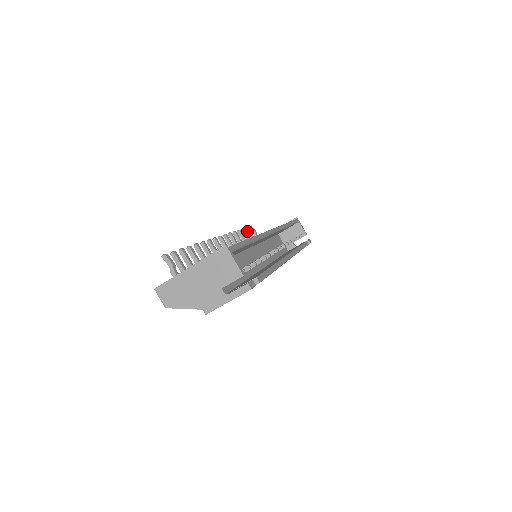
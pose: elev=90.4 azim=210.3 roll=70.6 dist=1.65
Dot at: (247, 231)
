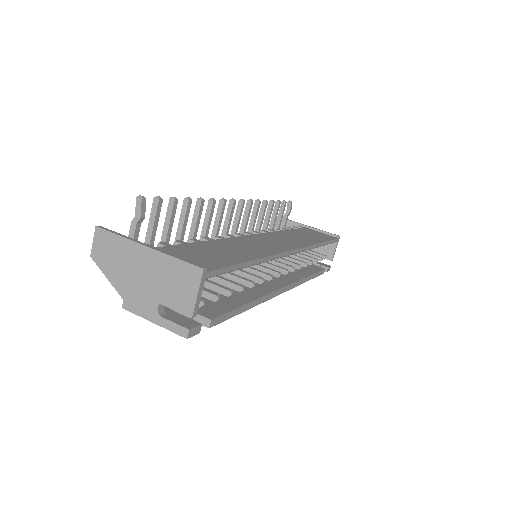
Dot at: (282, 205)
